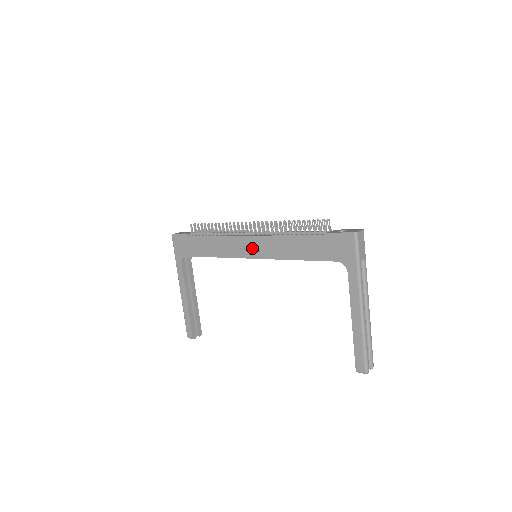
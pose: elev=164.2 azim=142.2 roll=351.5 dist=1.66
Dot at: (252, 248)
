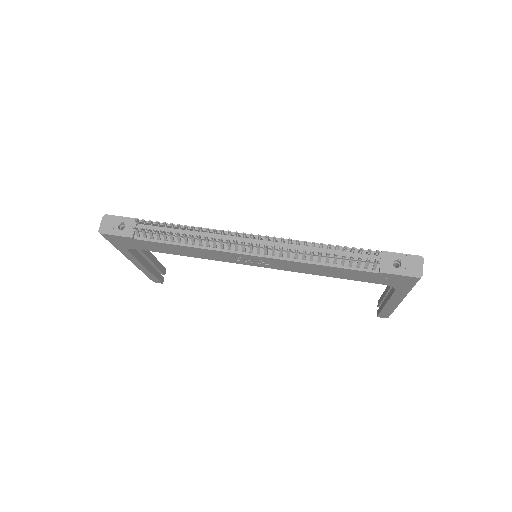
Dot at: (256, 261)
